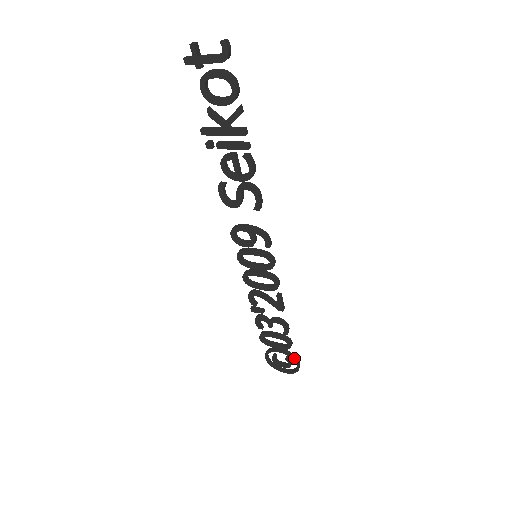
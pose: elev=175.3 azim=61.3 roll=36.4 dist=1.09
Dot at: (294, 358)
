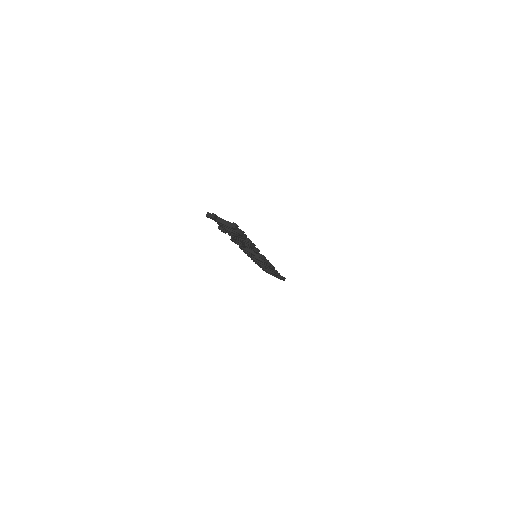
Dot at: (281, 278)
